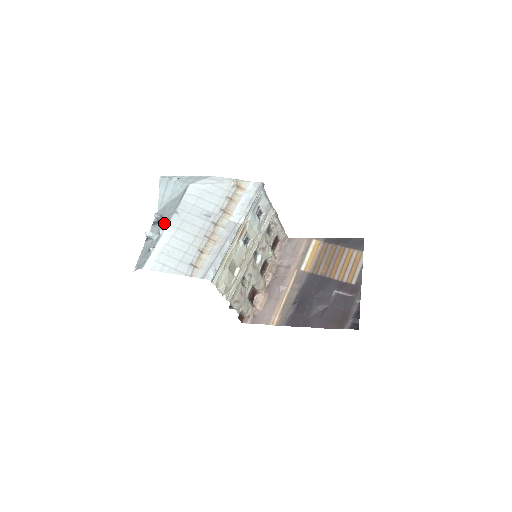
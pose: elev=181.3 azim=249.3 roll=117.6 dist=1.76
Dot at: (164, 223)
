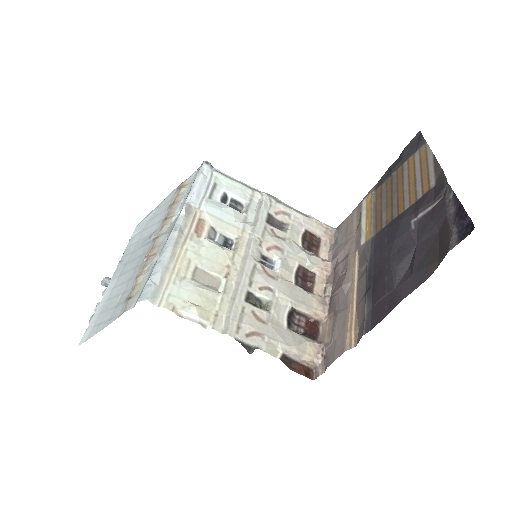
Dot at: occluded
